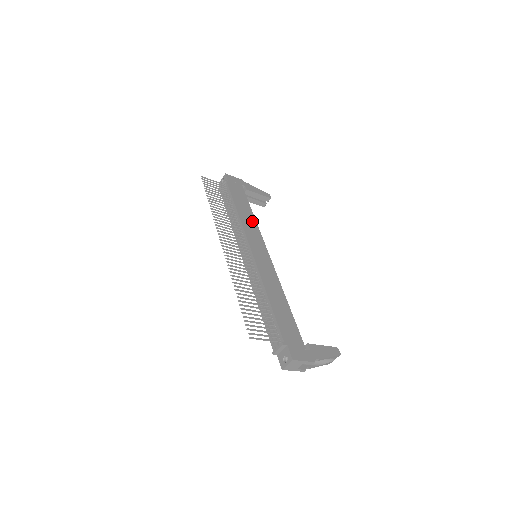
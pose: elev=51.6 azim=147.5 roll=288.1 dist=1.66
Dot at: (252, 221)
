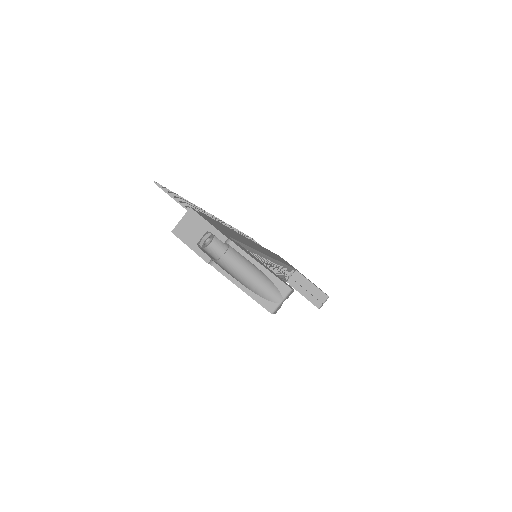
Dot at: (279, 259)
